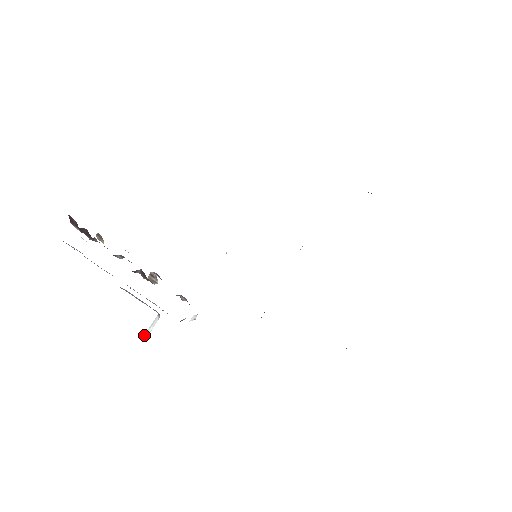
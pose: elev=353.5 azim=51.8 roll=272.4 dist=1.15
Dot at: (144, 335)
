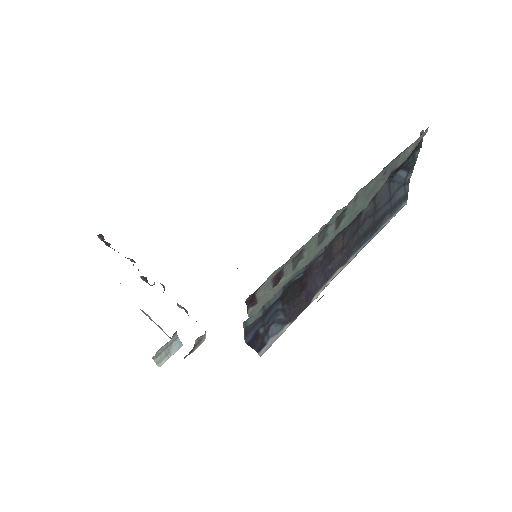
Dot at: occluded
